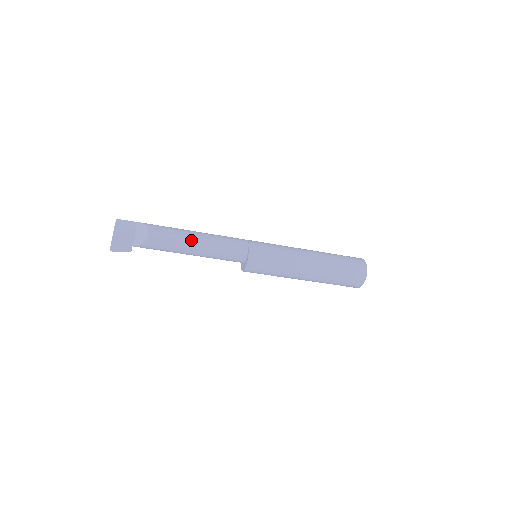
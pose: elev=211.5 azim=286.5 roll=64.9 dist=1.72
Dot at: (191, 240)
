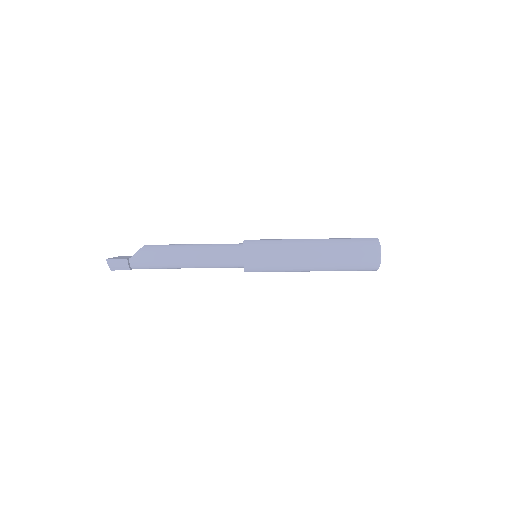
Dot at: (186, 244)
